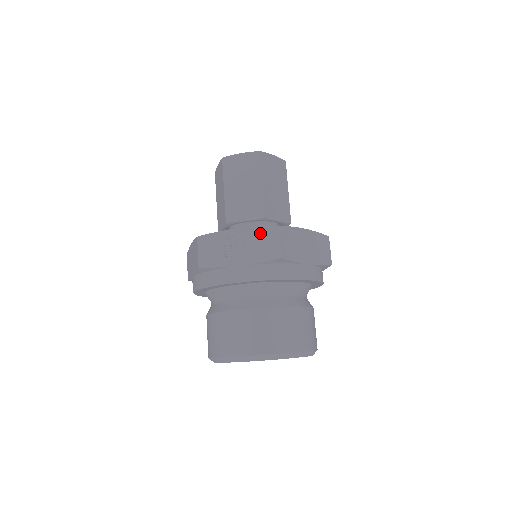
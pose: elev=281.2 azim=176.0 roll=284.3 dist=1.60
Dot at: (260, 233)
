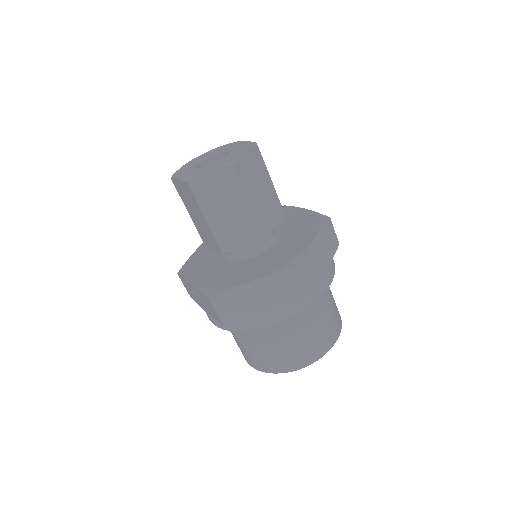
Dot at: (203, 297)
